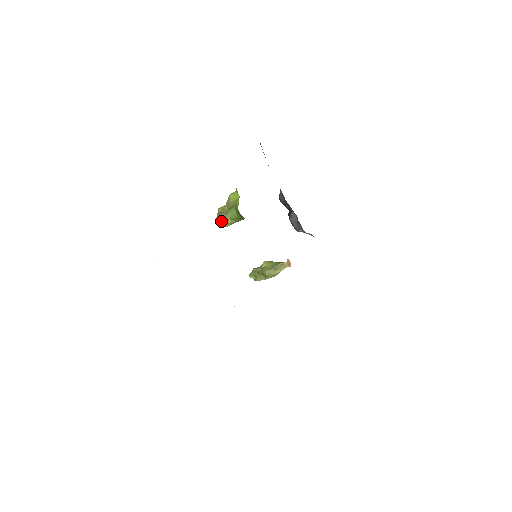
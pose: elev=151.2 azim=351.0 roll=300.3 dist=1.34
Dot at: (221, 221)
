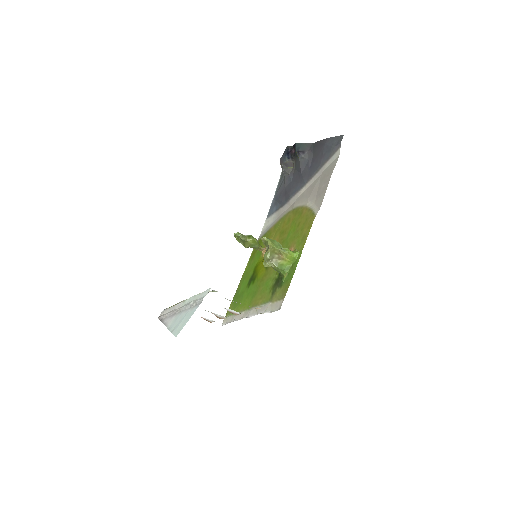
Dot at: (266, 264)
